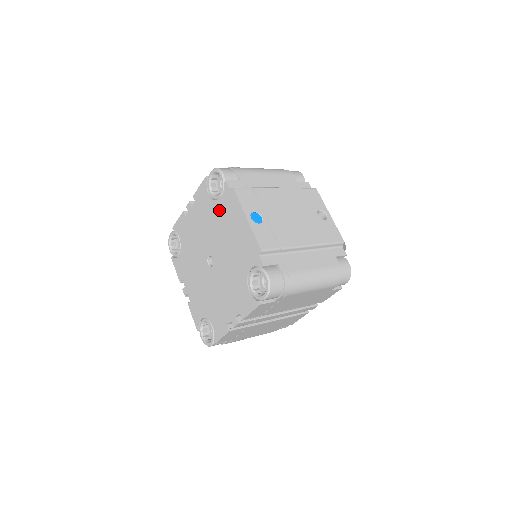
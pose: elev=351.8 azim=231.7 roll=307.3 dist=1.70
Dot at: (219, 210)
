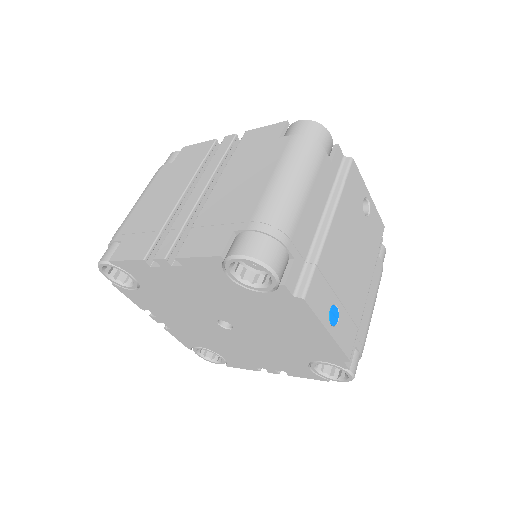
Dot at: (257, 301)
